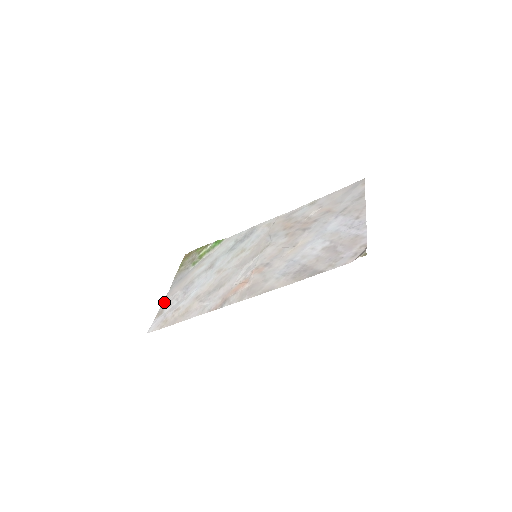
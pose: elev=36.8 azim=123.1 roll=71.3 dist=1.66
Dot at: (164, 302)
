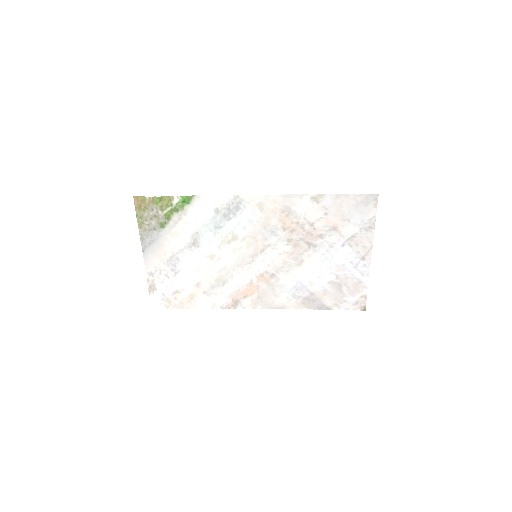
Dot at: (149, 274)
